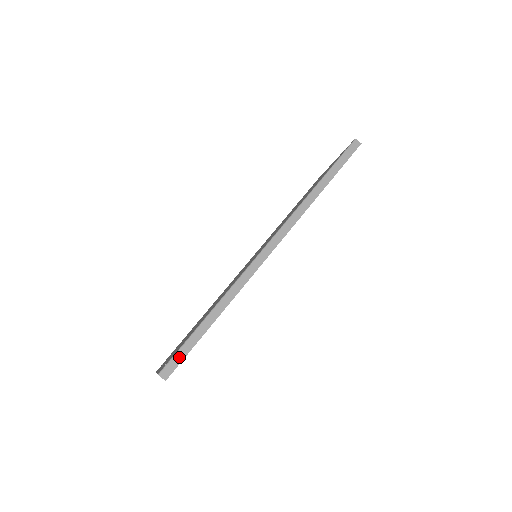
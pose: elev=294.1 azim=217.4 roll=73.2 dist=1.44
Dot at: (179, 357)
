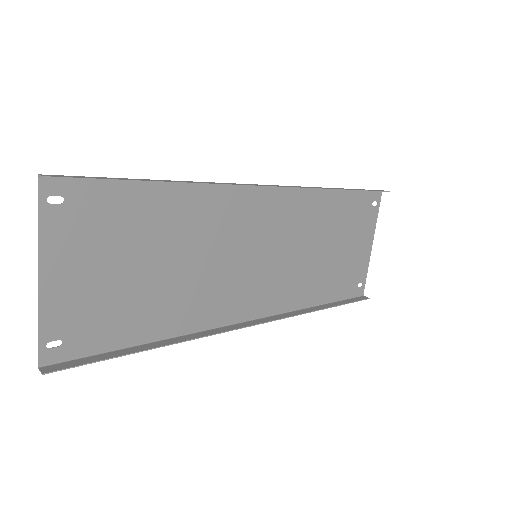
Dot at: (84, 177)
